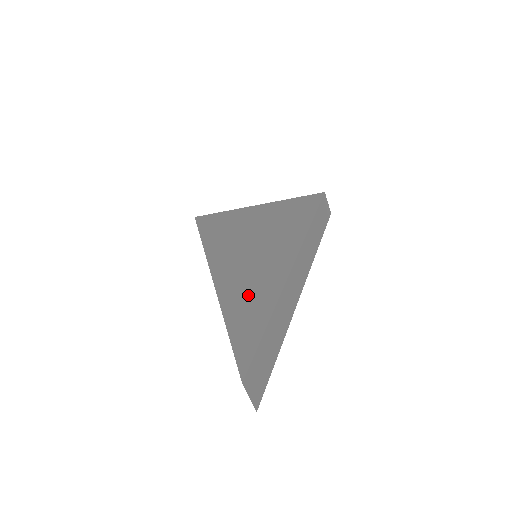
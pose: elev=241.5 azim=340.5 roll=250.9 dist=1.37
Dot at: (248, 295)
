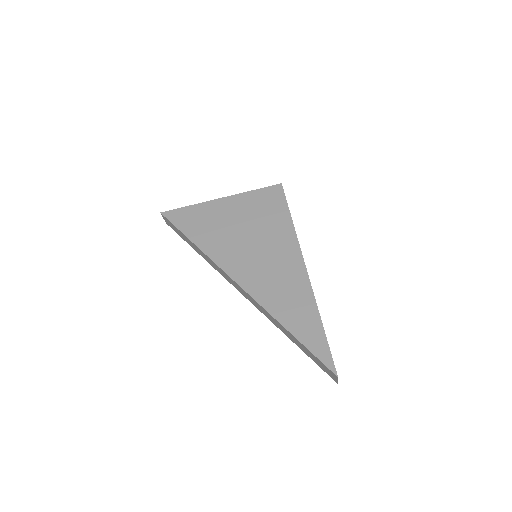
Dot at: (291, 306)
